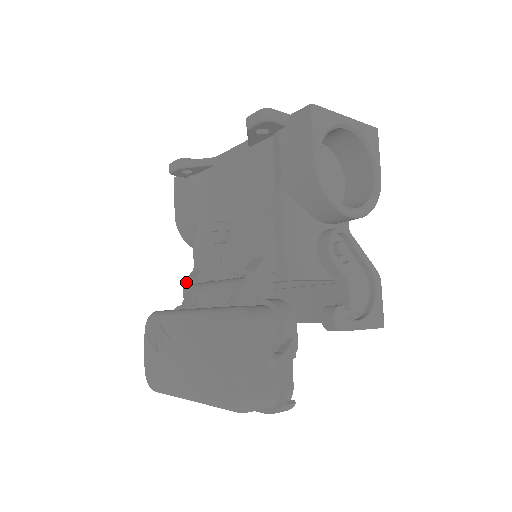
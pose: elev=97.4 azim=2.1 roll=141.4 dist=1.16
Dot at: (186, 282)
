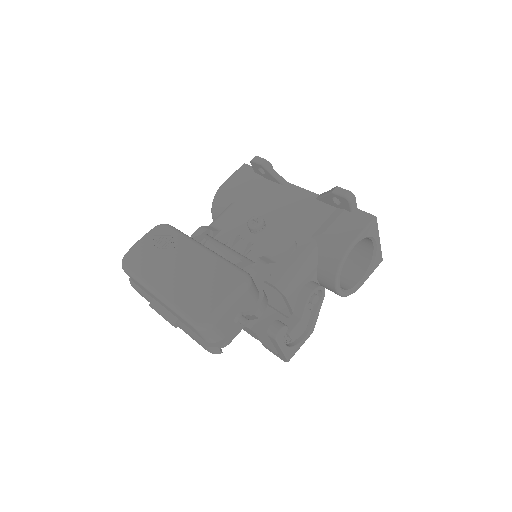
Dot at: (203, 228)
